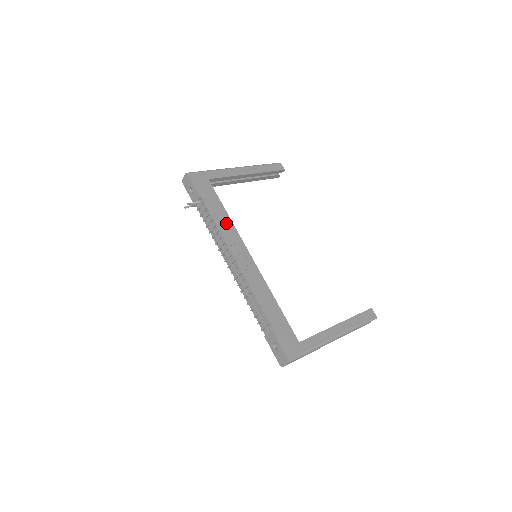
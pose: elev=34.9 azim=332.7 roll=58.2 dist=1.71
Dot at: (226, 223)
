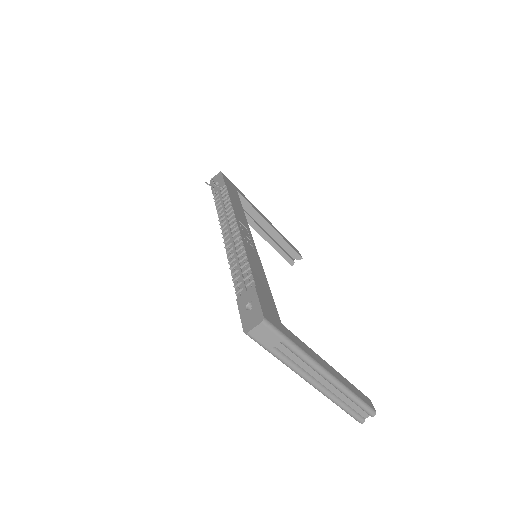
Dot at: (240, 212)
